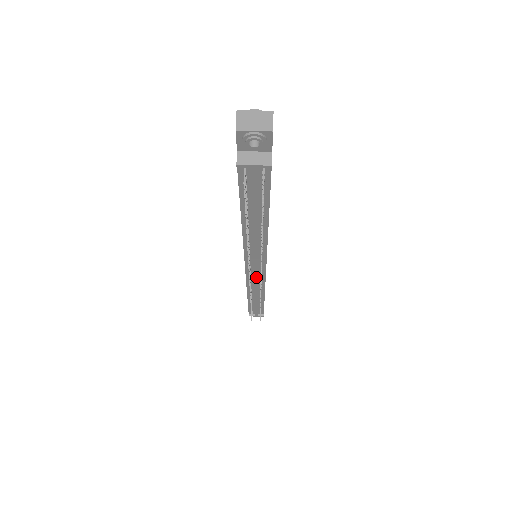
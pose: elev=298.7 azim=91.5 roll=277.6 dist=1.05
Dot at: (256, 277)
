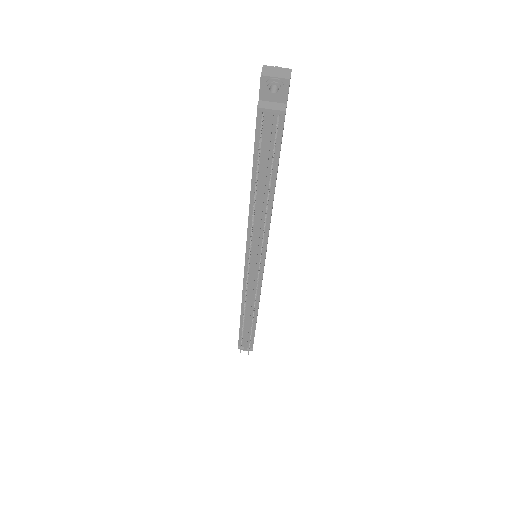
Dot at: (253, 278)
